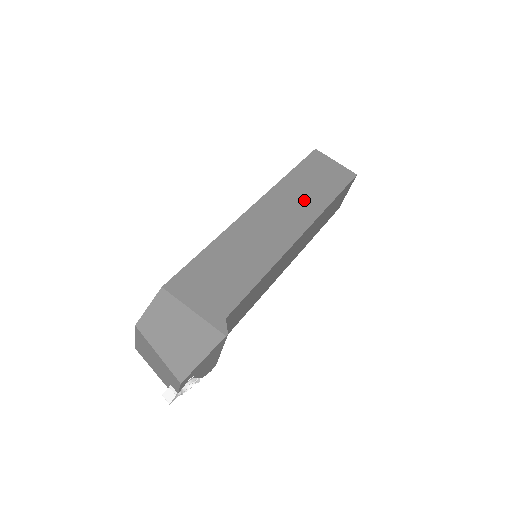
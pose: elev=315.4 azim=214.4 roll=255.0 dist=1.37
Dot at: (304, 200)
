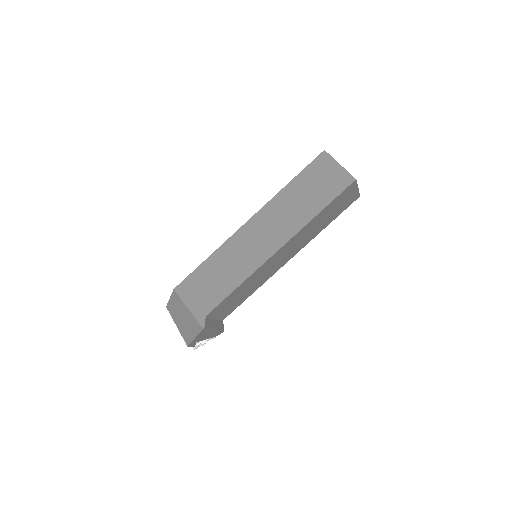
Dot at: (292, 213)
